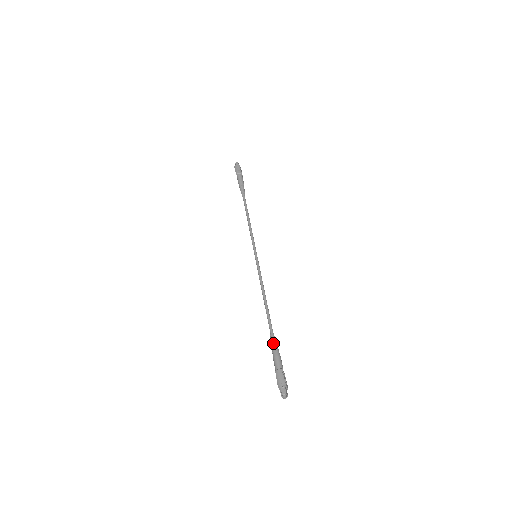
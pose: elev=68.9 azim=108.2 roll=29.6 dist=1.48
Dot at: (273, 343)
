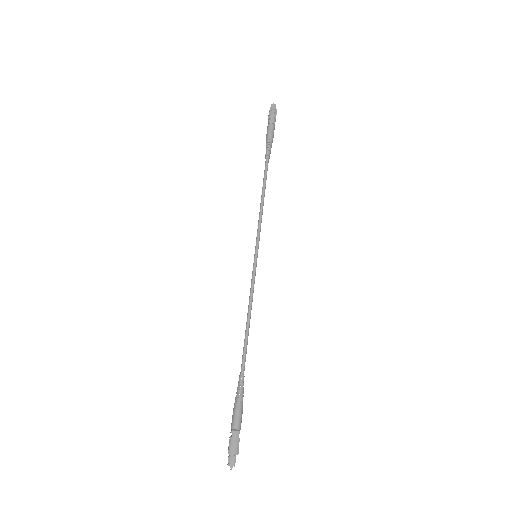
Dot at: (240, 390)
